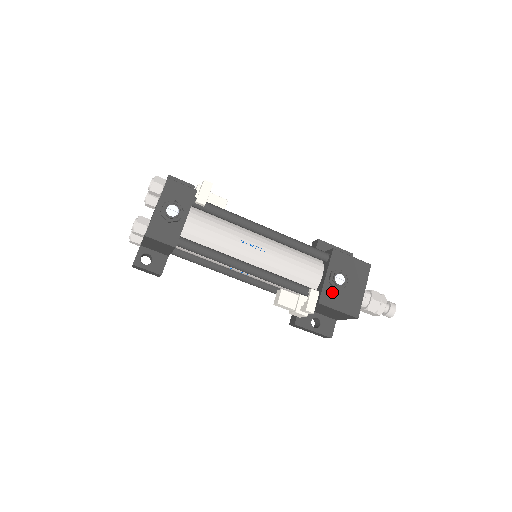
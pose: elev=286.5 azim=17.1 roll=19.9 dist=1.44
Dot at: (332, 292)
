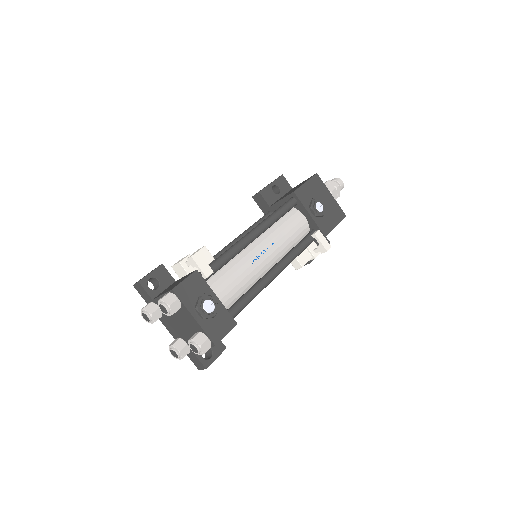
Dot at: (323, 220)
